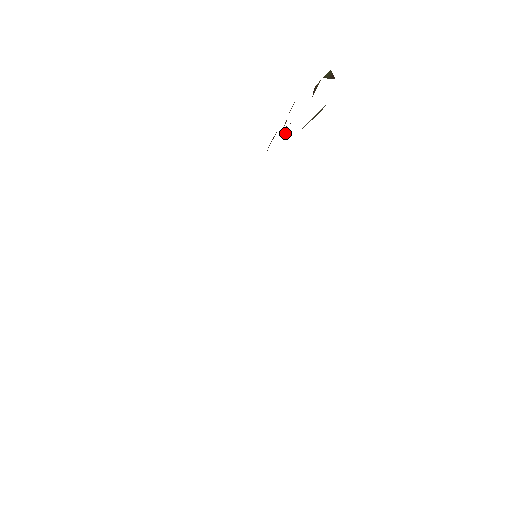
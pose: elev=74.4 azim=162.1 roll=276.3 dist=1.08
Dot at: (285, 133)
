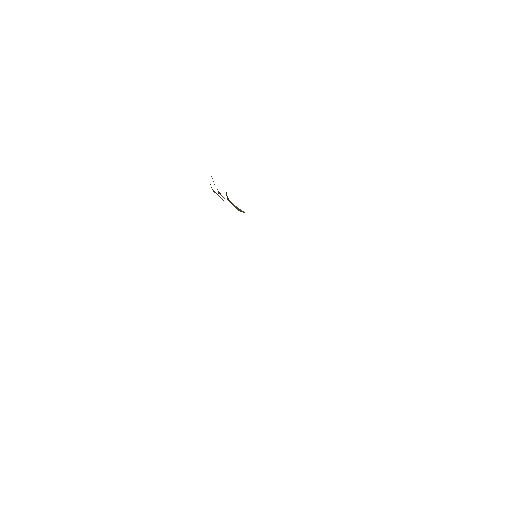
Dot at: occluded
